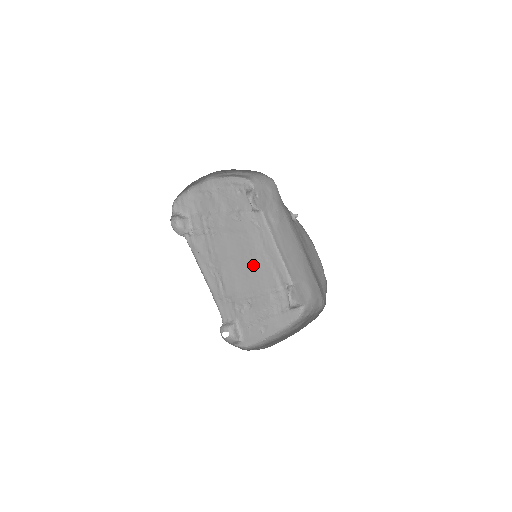
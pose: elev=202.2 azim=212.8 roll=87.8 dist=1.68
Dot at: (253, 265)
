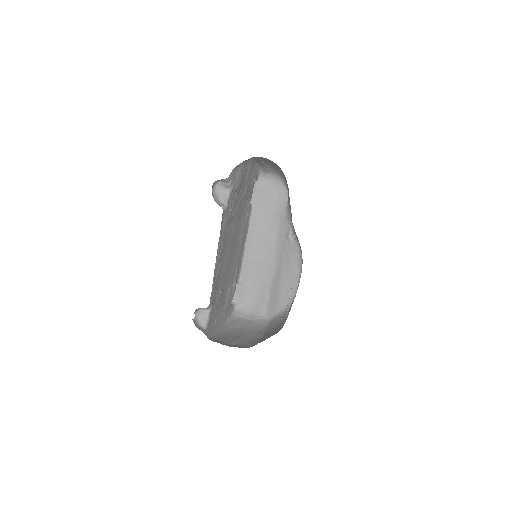
Dot at: (233, 255)
